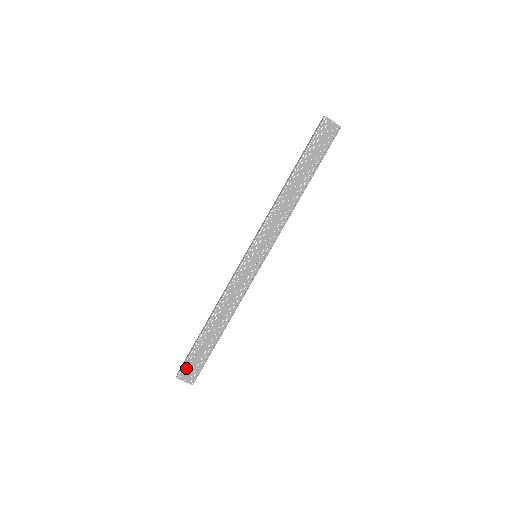
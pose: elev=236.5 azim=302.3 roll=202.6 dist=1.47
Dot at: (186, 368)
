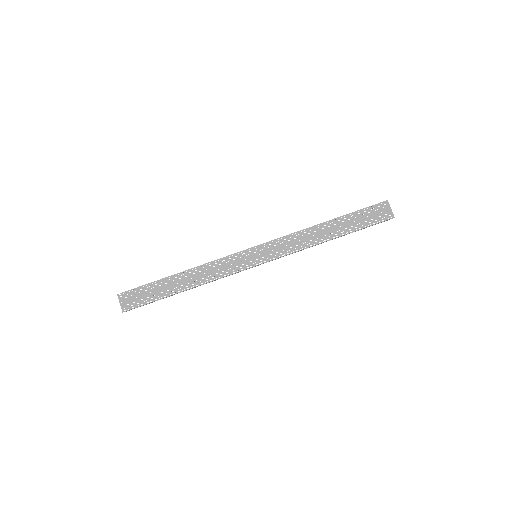
Dot at: (131, 294)
